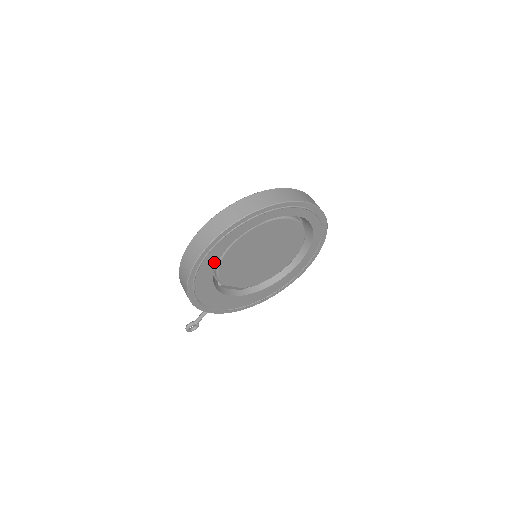
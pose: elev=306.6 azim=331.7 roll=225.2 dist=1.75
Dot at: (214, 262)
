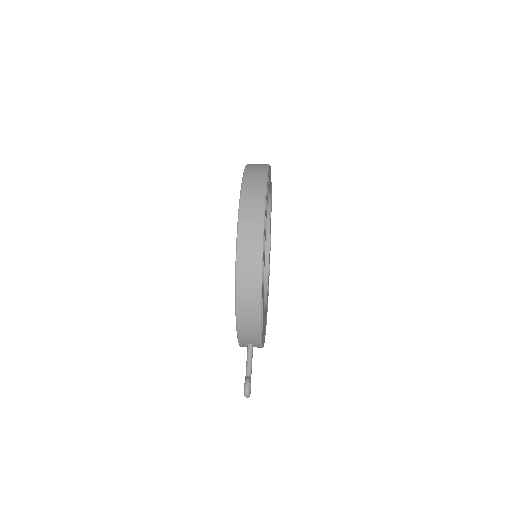
Dot at: occluded
